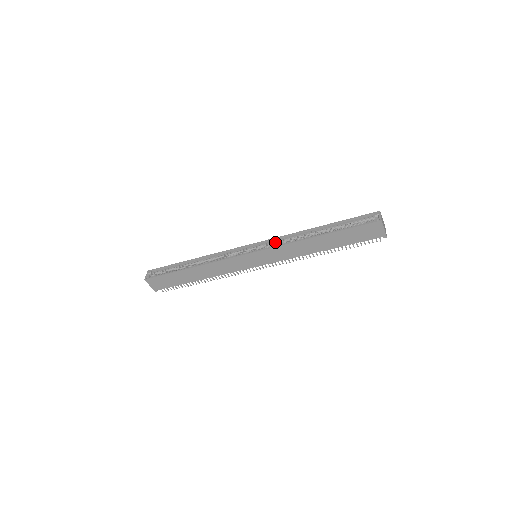
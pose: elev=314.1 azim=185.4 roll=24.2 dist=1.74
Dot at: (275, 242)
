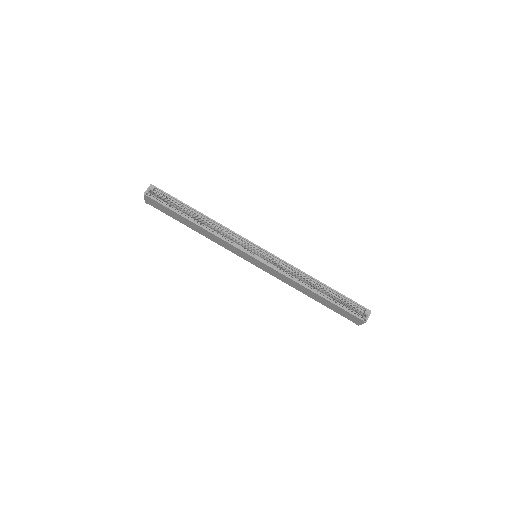
Dot at: (280, 264)
